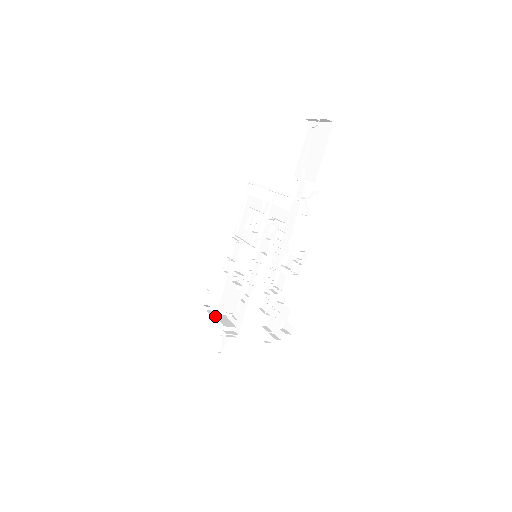
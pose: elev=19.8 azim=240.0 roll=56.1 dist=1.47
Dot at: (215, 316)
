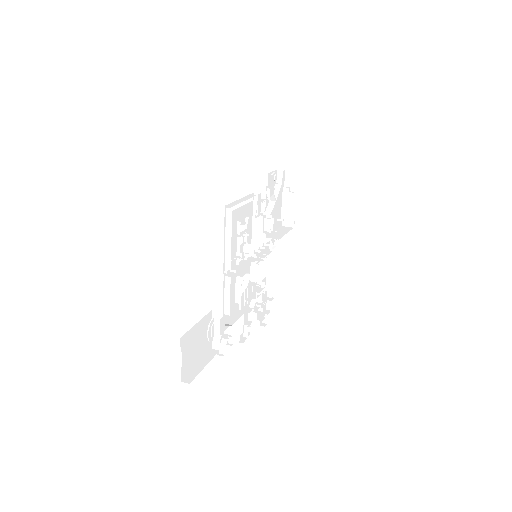
Dot at: (288, 186)
